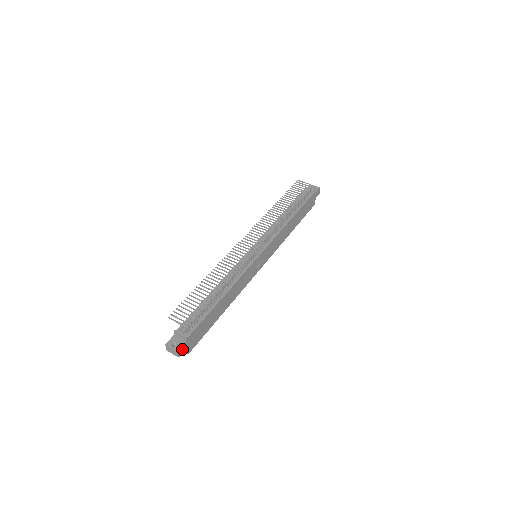
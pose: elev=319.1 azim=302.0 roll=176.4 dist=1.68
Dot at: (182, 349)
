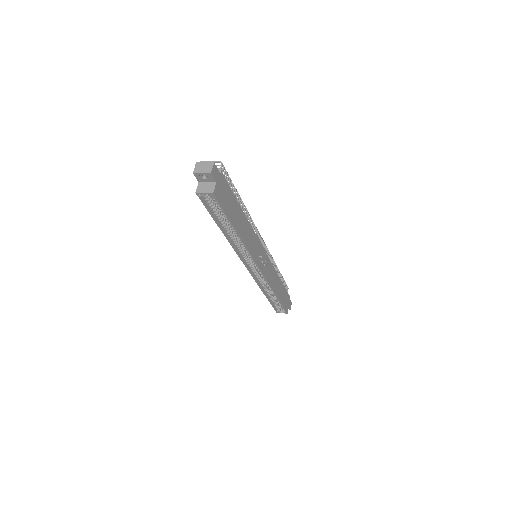
Dot at: (215, 172)
